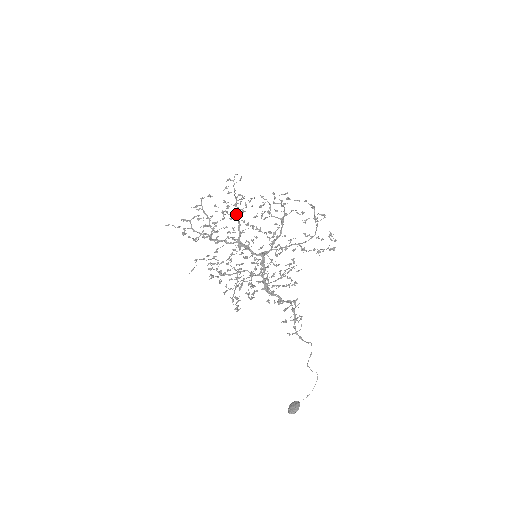
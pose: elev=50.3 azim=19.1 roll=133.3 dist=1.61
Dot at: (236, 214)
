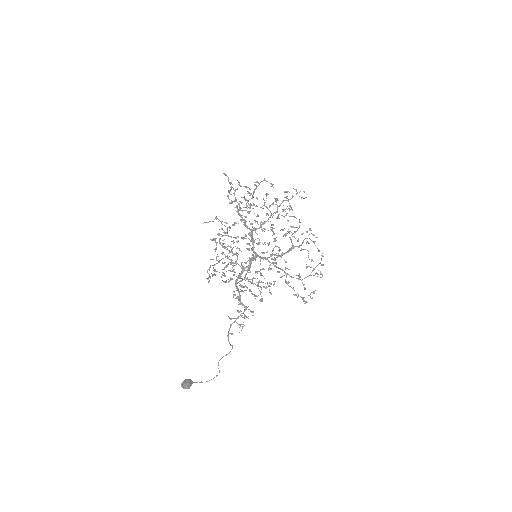
Dot at: occluded
